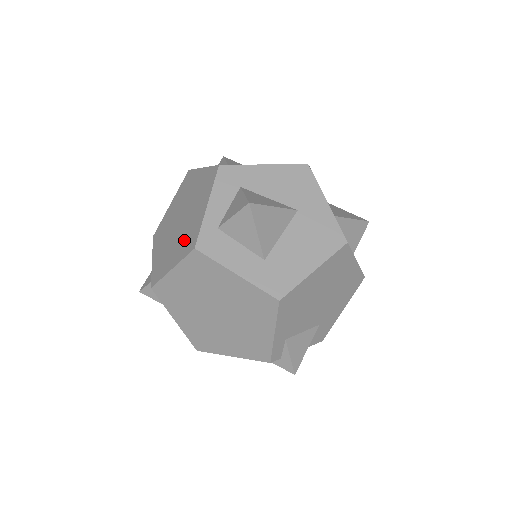
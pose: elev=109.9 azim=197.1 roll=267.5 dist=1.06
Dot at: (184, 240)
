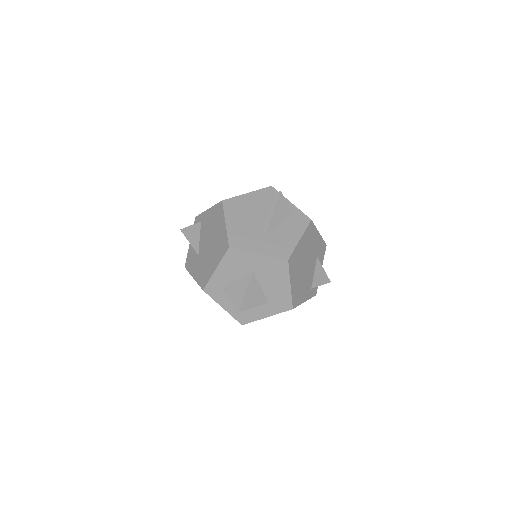
Dot at: occluded
